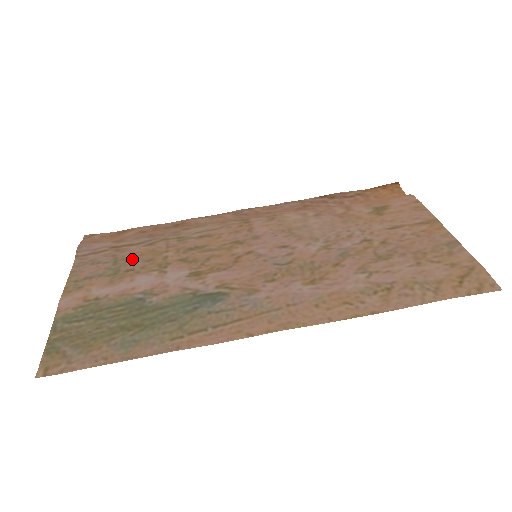
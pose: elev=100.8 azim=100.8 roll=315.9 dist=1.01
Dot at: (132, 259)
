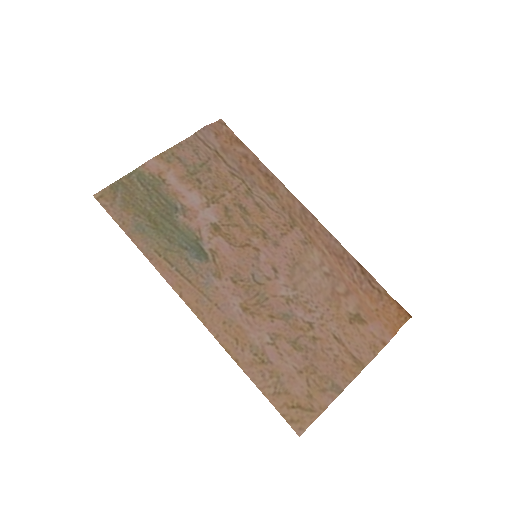
Dot at: (211, 174)
